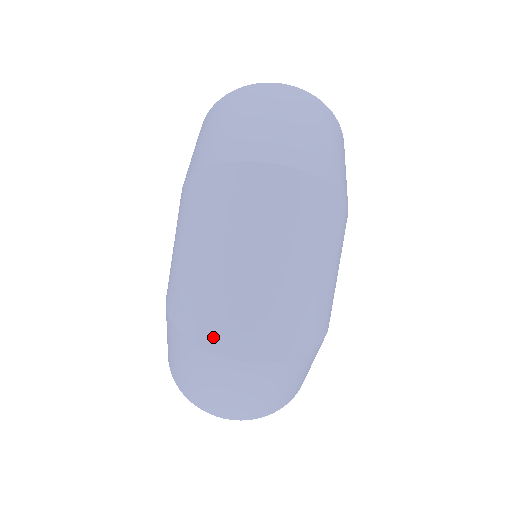
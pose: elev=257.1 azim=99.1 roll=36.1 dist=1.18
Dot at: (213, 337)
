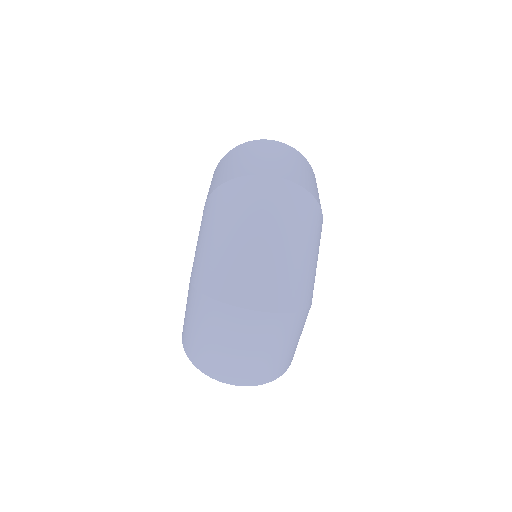
Dot at: (232, 293)
